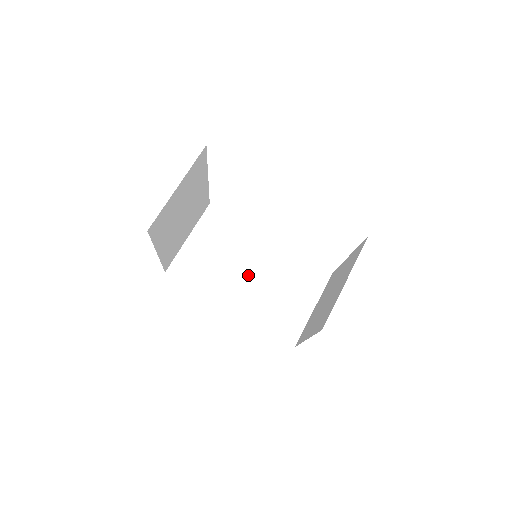
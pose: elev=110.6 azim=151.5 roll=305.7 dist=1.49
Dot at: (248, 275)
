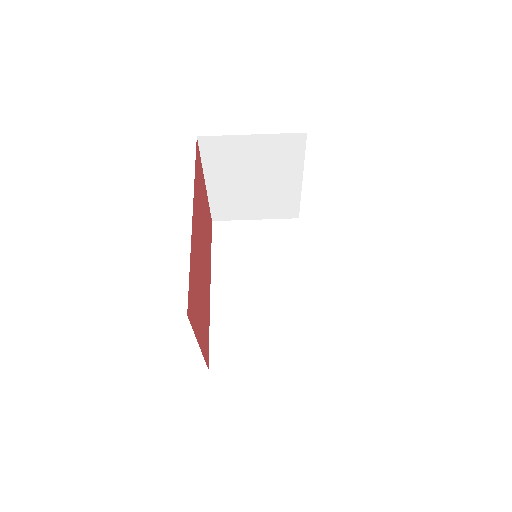
Dot at: (254, 286)
